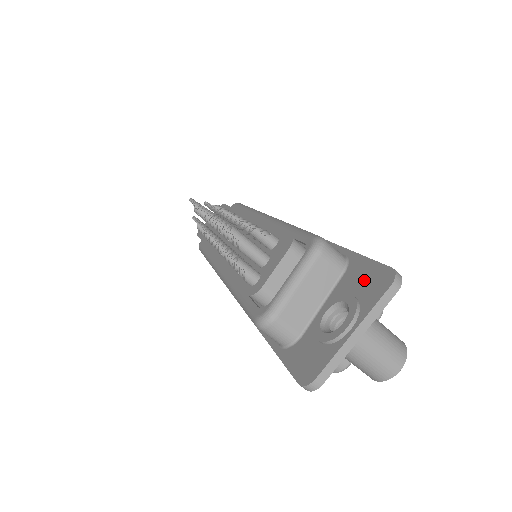
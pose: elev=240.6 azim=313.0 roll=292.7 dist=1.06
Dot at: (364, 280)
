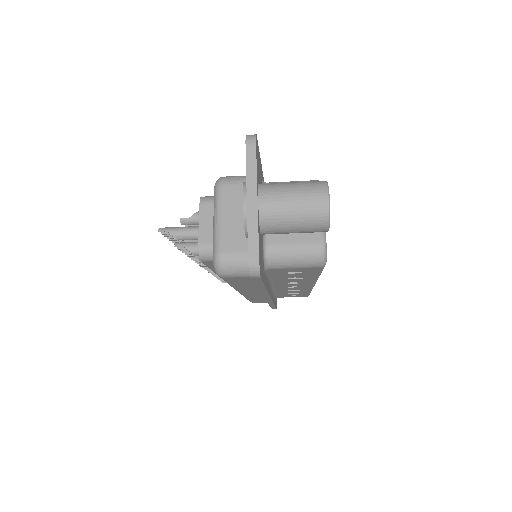
Dot at: occluded
